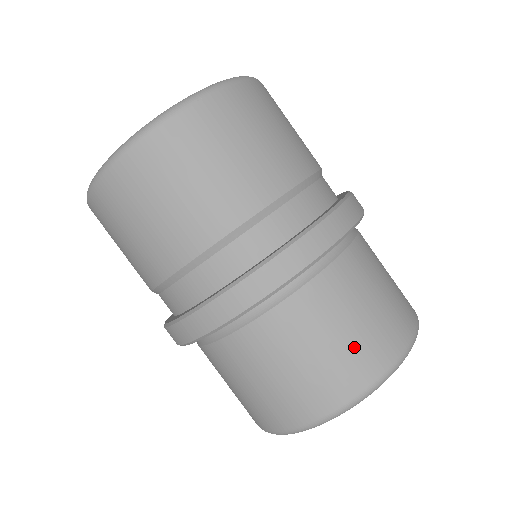
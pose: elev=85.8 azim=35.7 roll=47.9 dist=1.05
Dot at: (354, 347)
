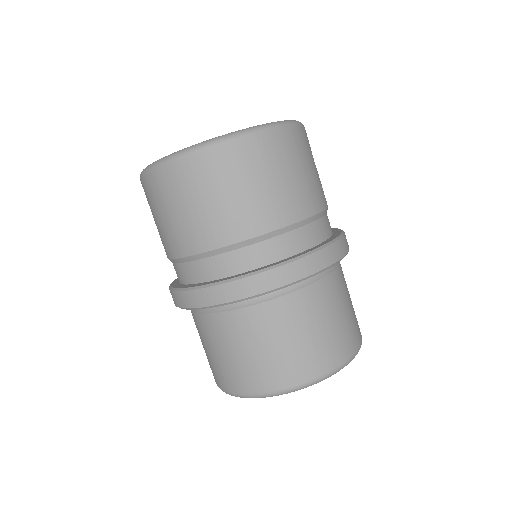
Dot at: (244, 367)
